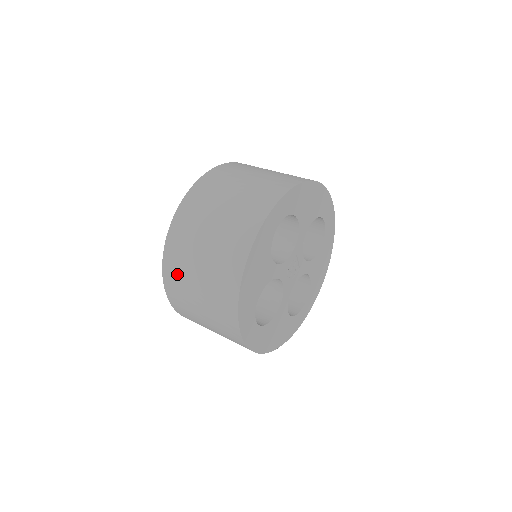
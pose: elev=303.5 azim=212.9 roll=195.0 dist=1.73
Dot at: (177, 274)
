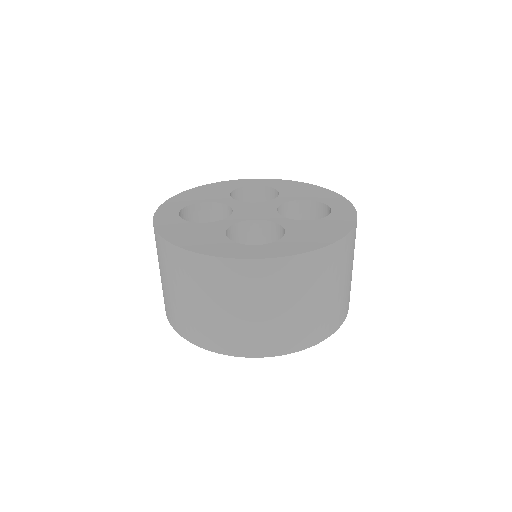
Dot at: (162, 256)
